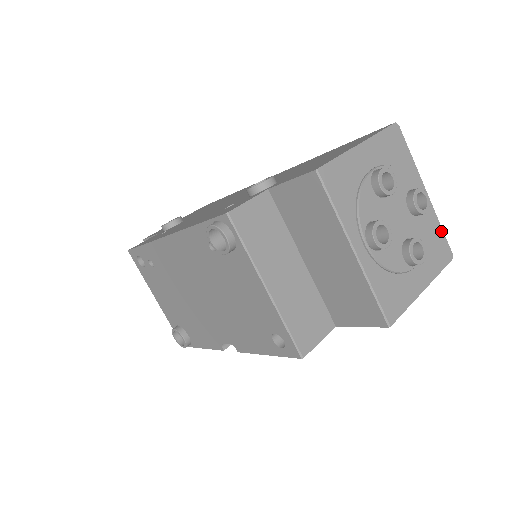
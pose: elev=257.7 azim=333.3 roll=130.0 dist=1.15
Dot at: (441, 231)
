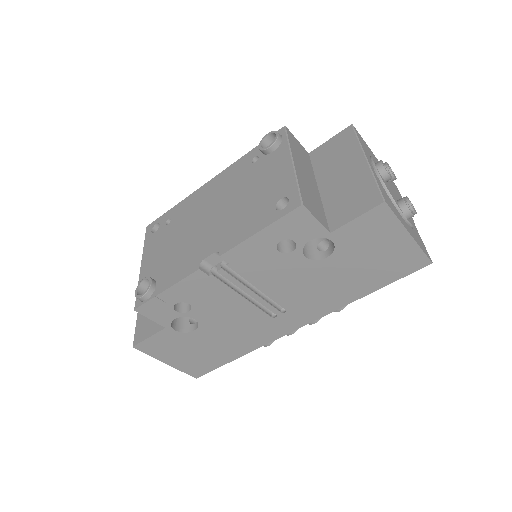
Dot at: (423, 244)
